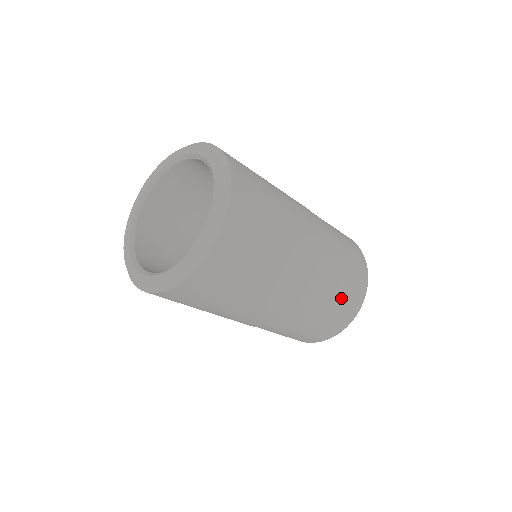
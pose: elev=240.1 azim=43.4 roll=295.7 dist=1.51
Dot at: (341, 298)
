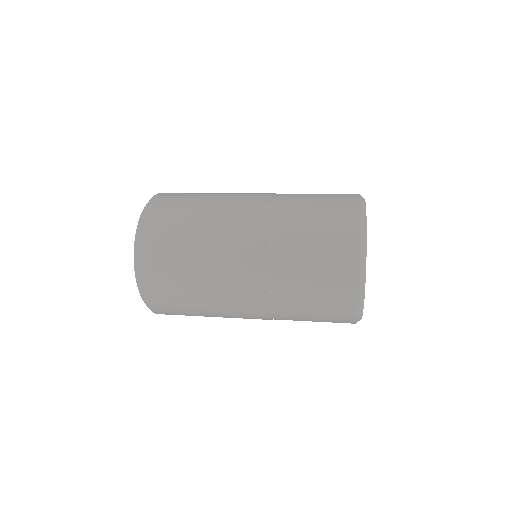
Dot at: (316, 258)
